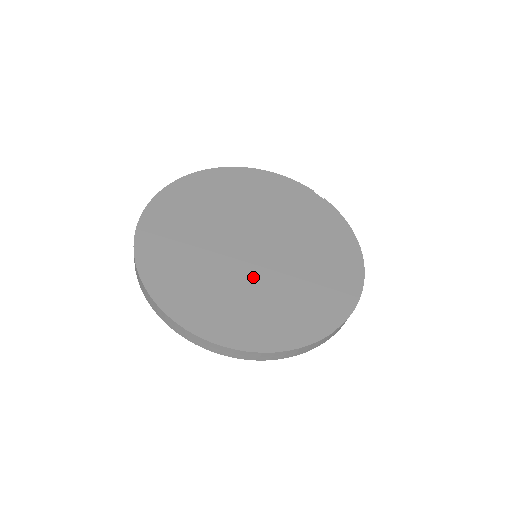
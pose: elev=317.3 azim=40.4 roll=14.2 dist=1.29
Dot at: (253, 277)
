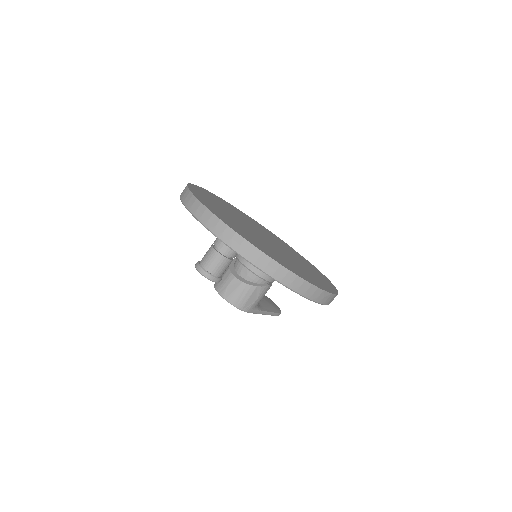
Dot at: (267, 244)
